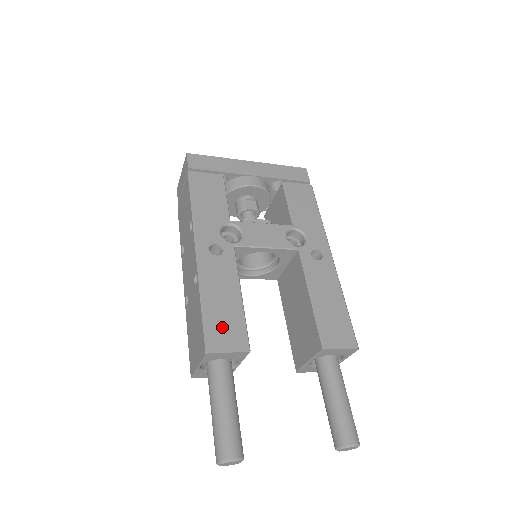
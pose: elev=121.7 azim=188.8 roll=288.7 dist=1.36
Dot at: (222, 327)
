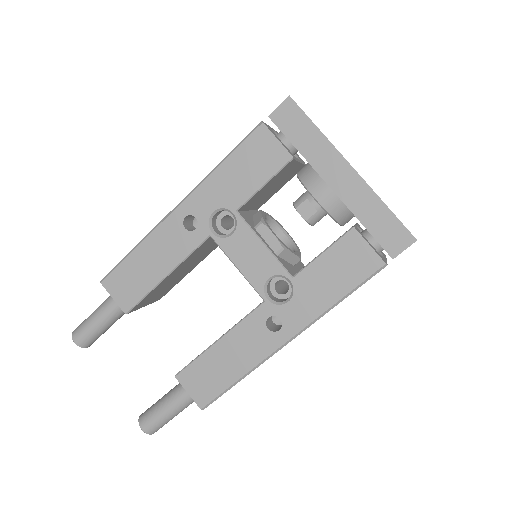
Dot at: (127, 279)
